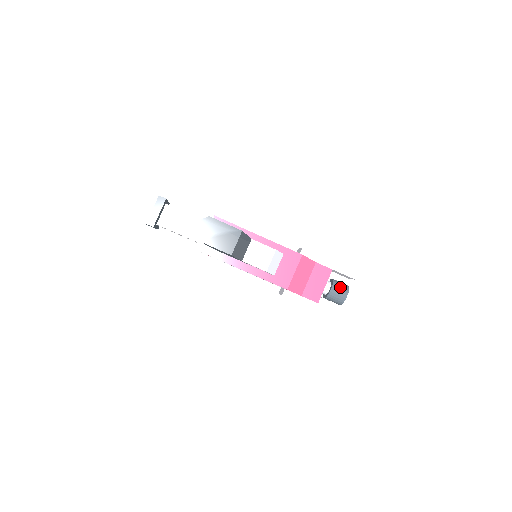
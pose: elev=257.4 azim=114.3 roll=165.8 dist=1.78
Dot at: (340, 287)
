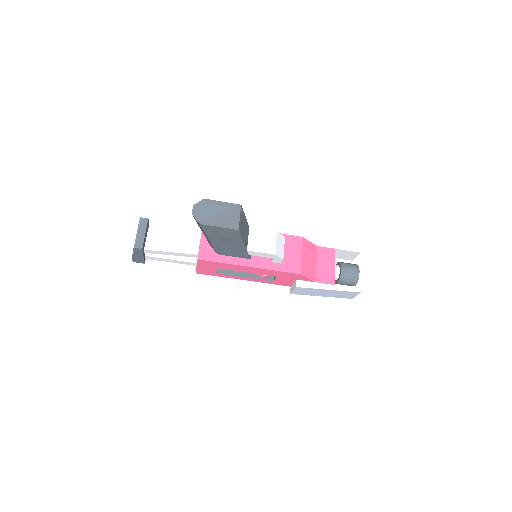
Dot at: (349, 265)
